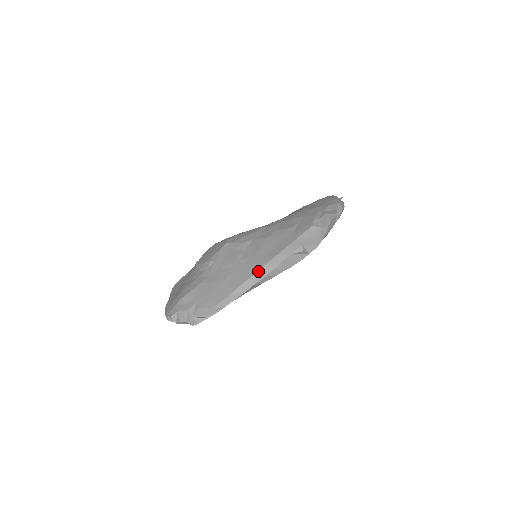
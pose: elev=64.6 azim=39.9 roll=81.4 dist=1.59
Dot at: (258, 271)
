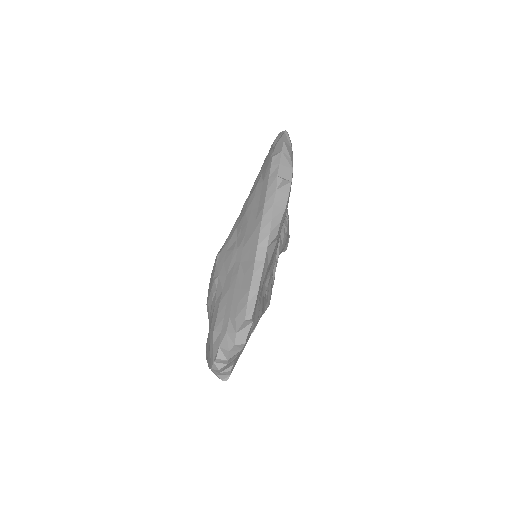
Dot at: (260, 233)
